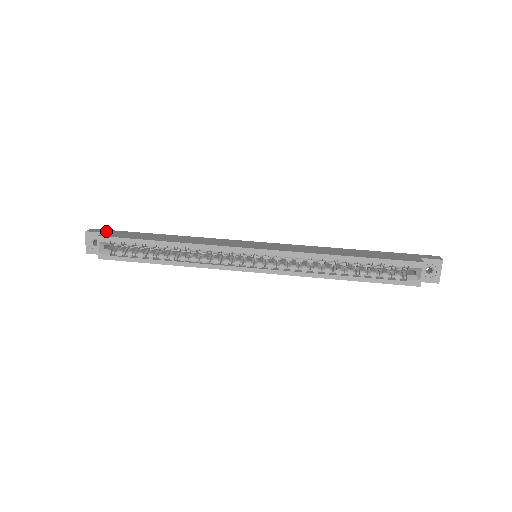
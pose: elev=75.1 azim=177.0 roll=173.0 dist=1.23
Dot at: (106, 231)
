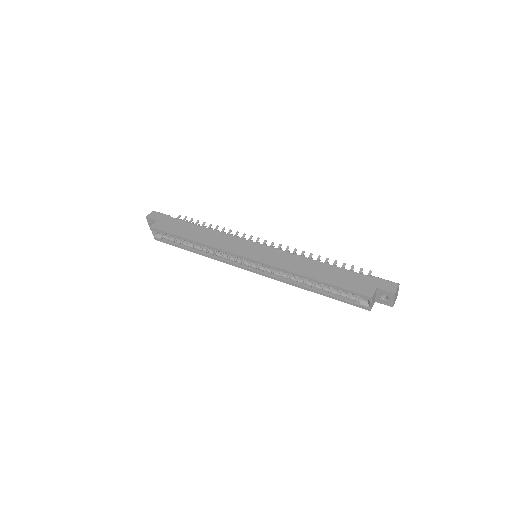
Dot at: (159, 217)
